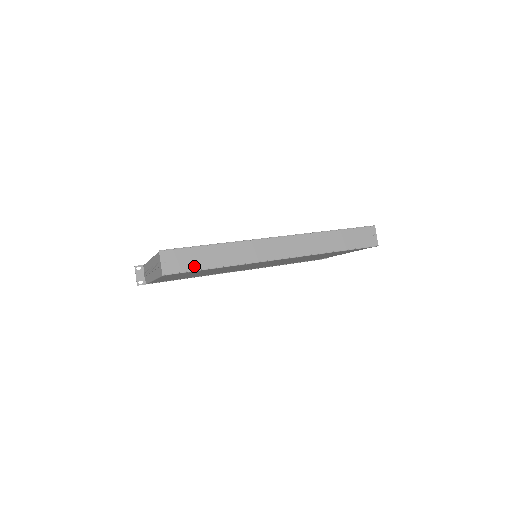
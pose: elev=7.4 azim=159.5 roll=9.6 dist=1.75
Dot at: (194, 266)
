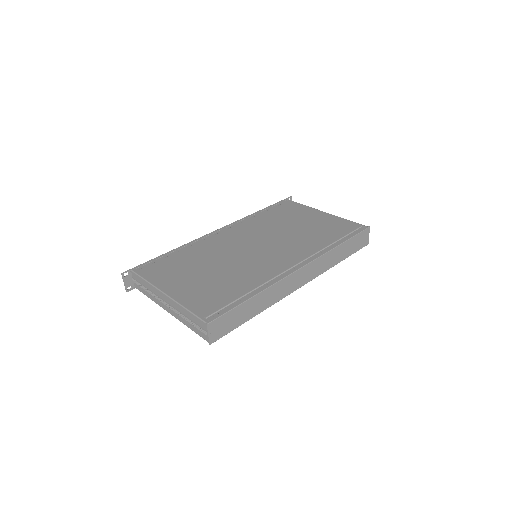
Dot at: (235, 324)
